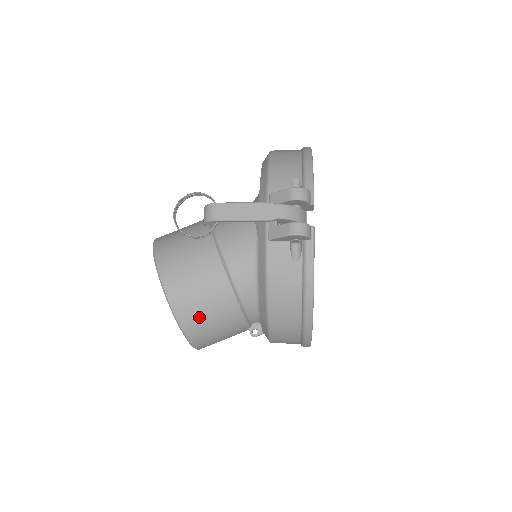
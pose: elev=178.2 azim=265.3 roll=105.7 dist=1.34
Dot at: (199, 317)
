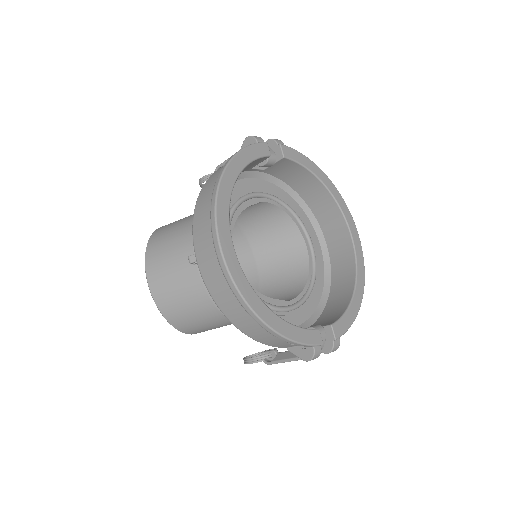
Dot at: (166, 230)
